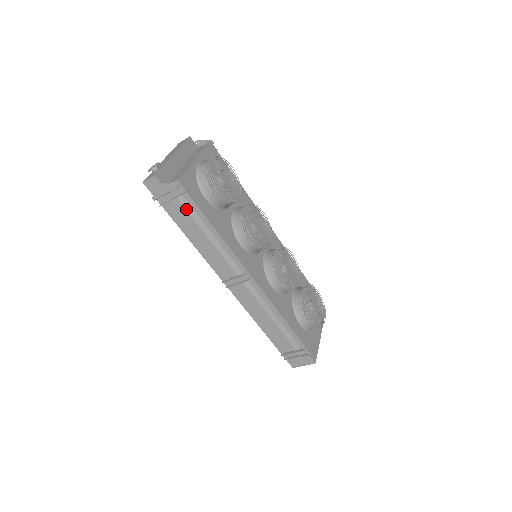
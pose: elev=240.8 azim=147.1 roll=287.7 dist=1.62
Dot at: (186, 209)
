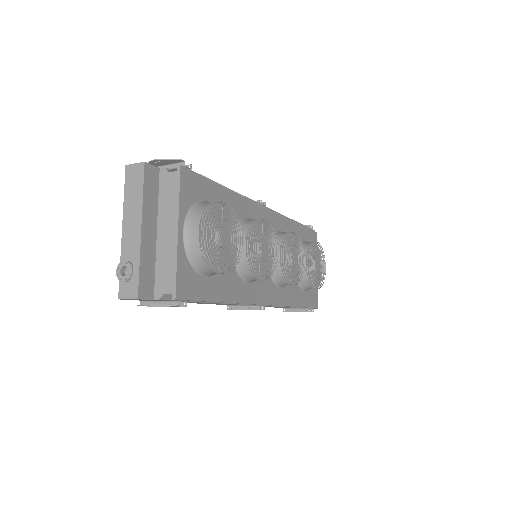
Dot at: occluded
